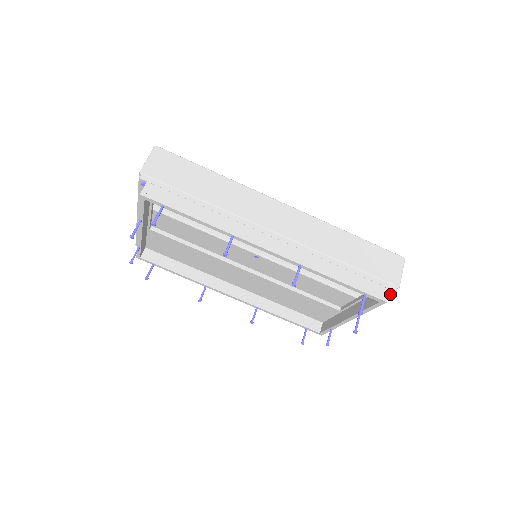
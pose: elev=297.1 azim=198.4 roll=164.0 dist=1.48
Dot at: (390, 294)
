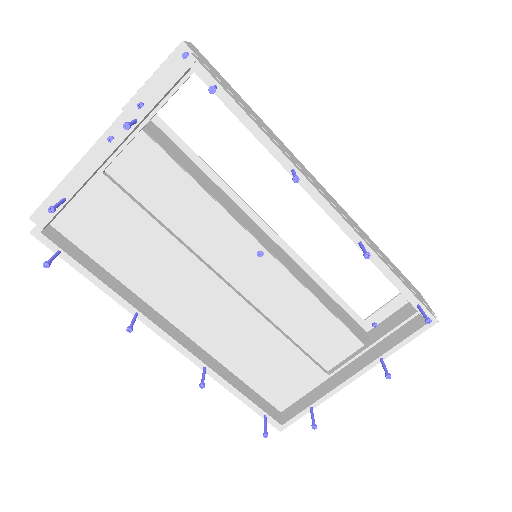
Dot at: occluded
